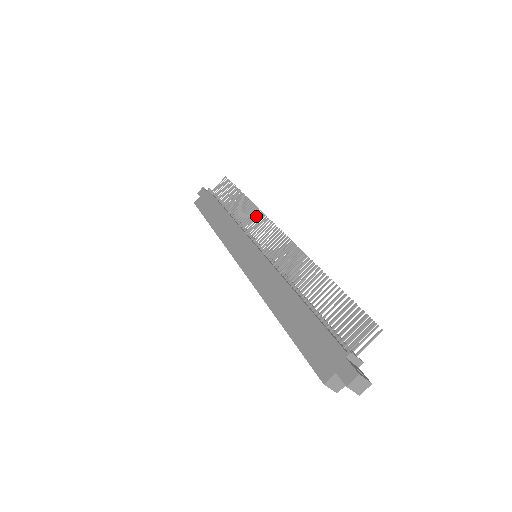
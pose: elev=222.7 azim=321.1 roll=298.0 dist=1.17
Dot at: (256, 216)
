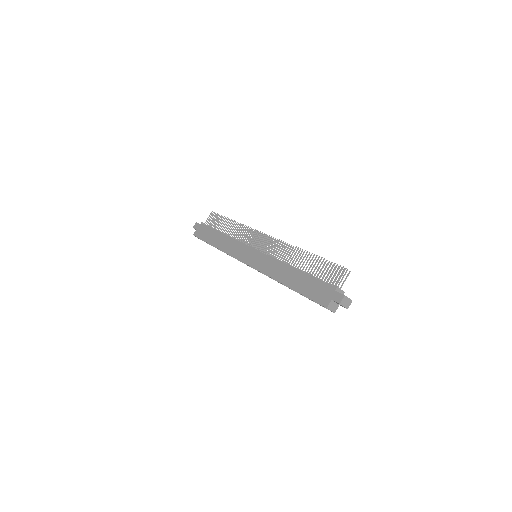
Dot at: (247, 231)
